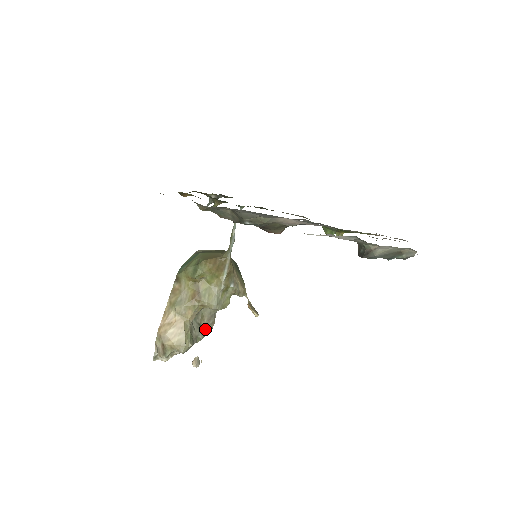
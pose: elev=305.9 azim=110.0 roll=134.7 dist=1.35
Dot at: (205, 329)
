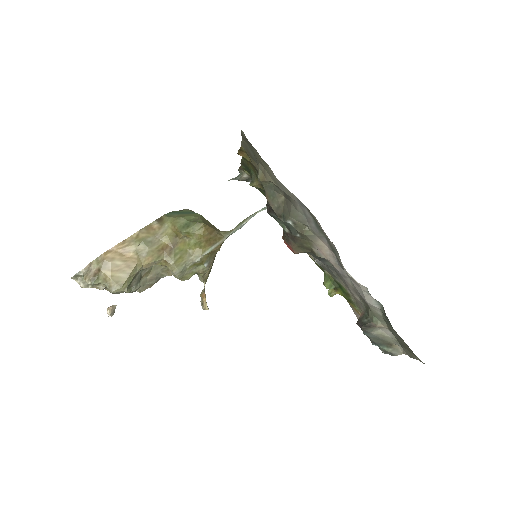
Dot at: (141, 285)
